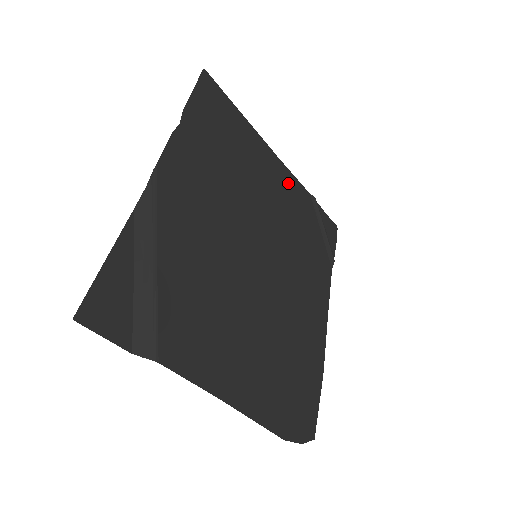
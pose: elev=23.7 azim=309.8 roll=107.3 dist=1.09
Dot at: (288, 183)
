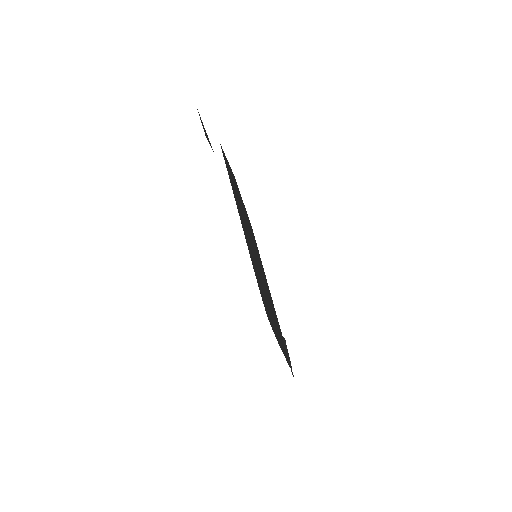
Dot at: (273, 305)
